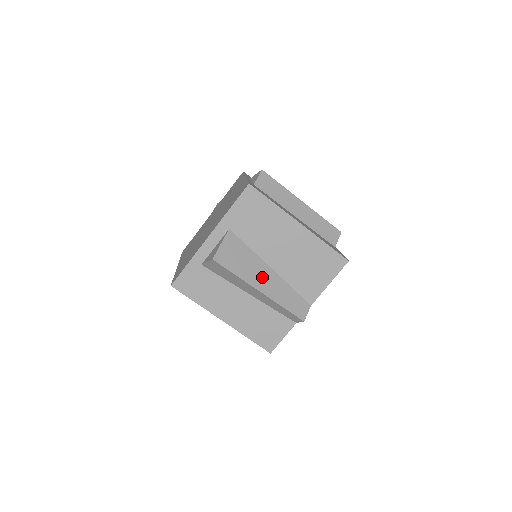
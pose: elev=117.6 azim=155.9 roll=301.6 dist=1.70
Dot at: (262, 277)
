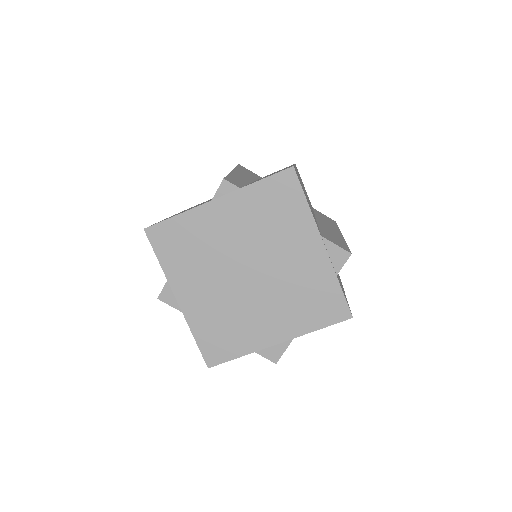
Dot at: occluded
